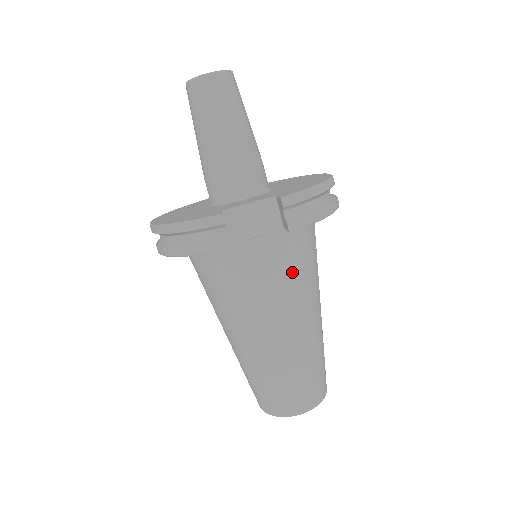
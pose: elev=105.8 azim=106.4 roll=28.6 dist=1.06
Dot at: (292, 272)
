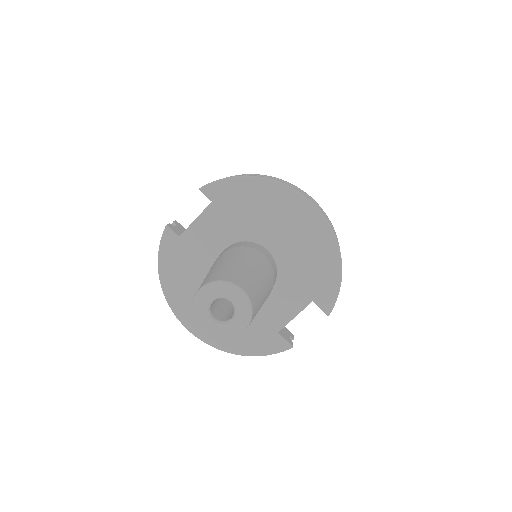
Dot at: occluded
